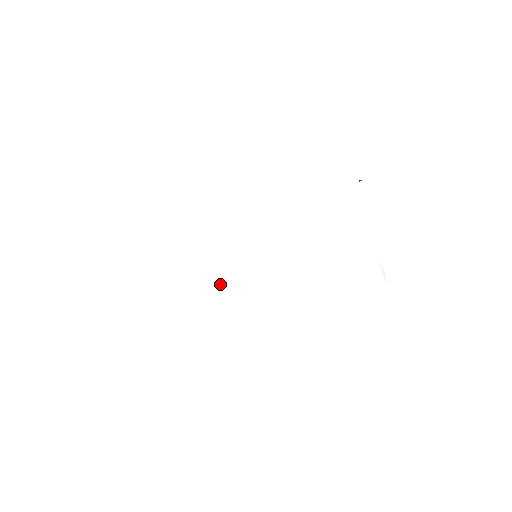
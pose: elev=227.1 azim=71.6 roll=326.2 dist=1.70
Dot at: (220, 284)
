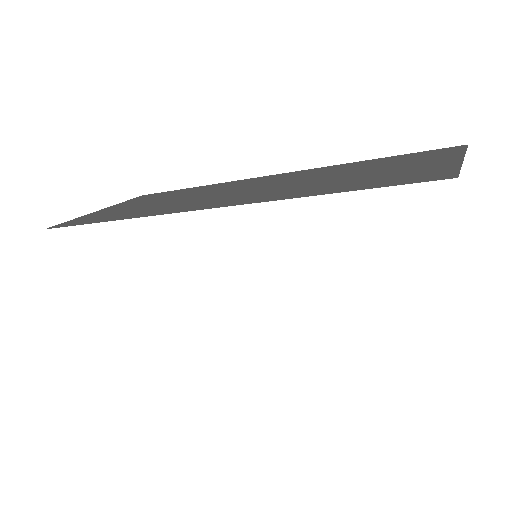
Dot at: occluded
